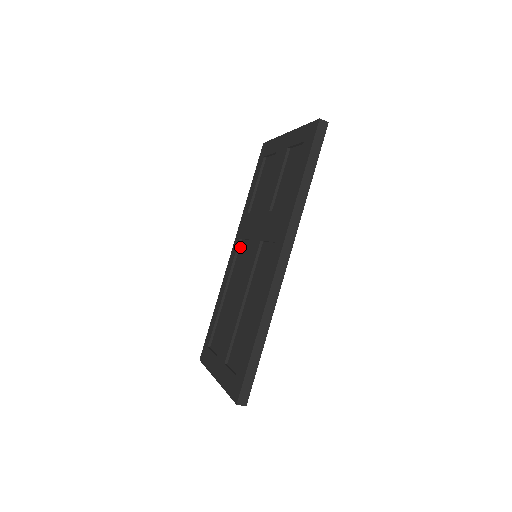
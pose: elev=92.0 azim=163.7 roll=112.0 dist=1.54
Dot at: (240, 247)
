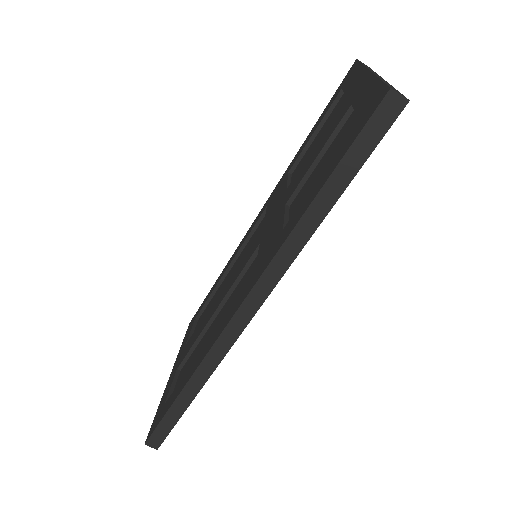
Dot at: (263, 218)
